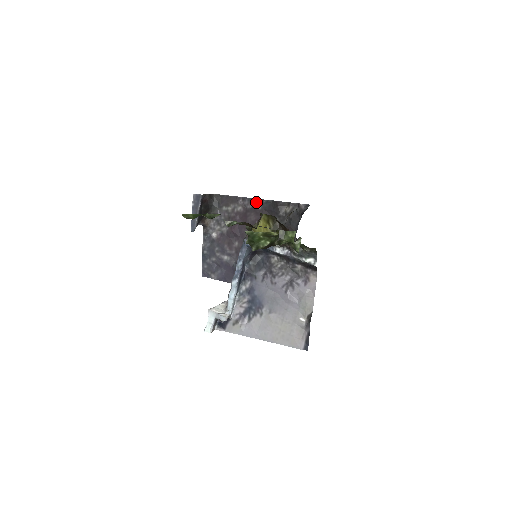
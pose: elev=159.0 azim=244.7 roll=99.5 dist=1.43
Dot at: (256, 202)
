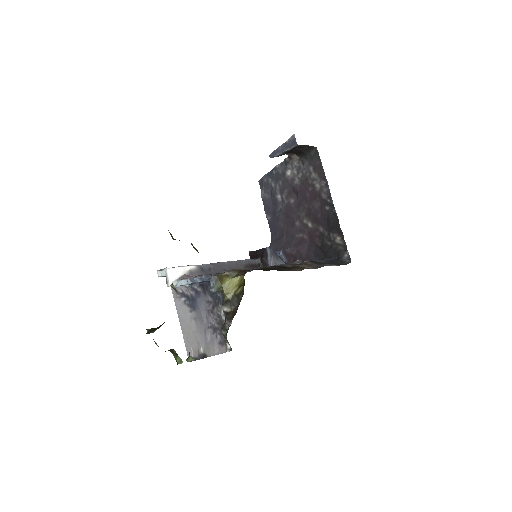
Dot at: (329, 201)
